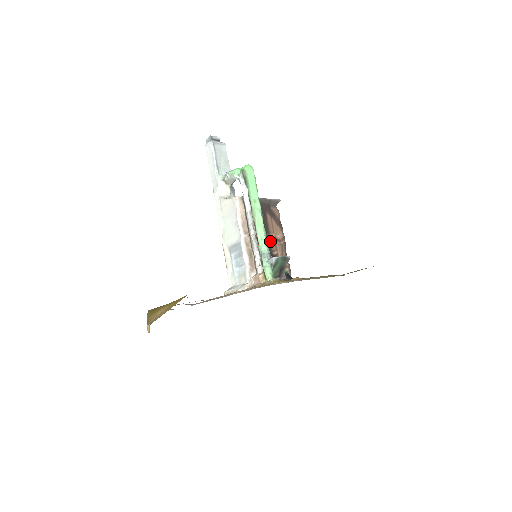
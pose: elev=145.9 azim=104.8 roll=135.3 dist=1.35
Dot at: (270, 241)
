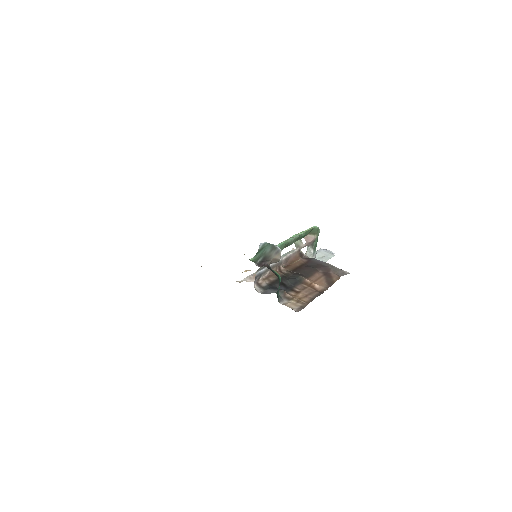
Dot at: (302, 283)
